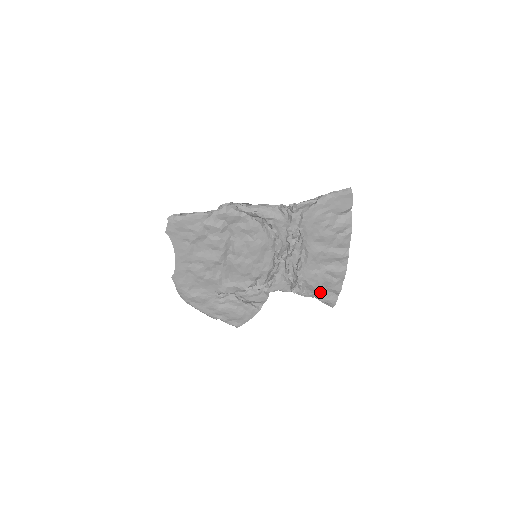
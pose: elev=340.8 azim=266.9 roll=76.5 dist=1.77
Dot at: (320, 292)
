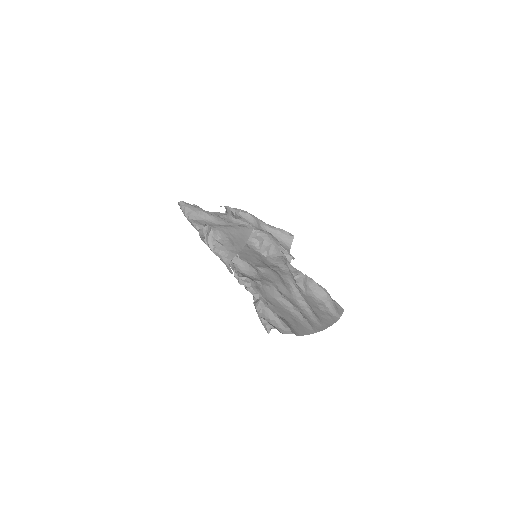
Dot at: occluded
